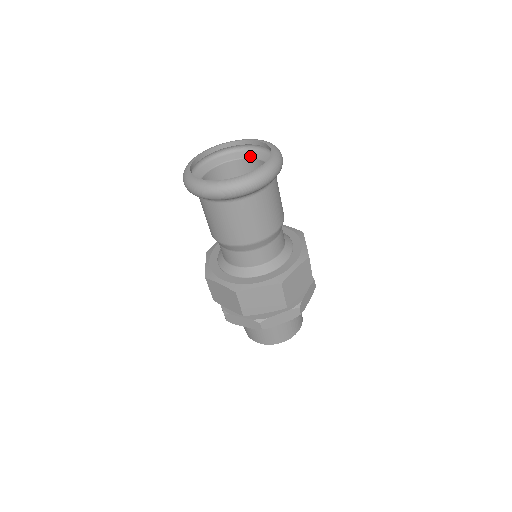
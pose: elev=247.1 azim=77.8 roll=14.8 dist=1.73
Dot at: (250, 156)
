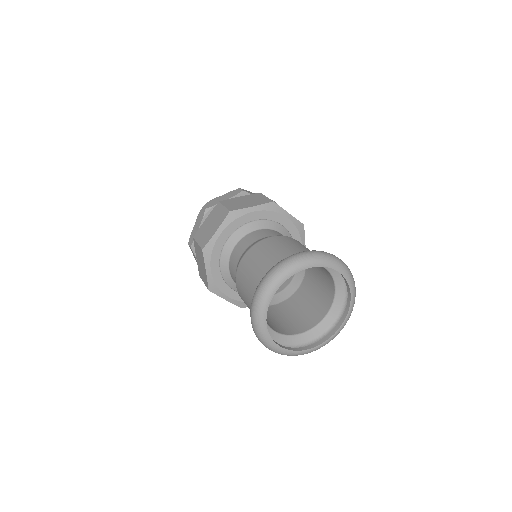
Dot at: (336, 280)
